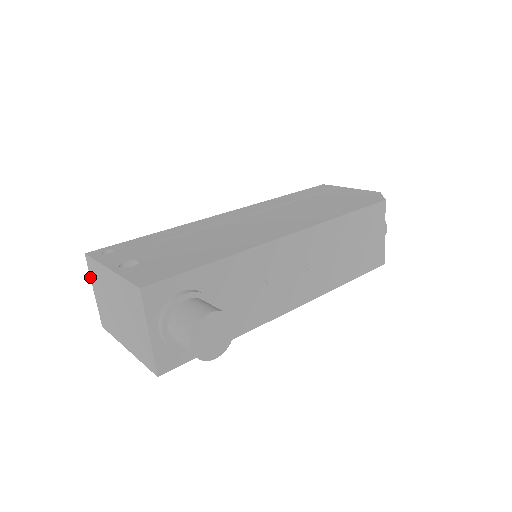
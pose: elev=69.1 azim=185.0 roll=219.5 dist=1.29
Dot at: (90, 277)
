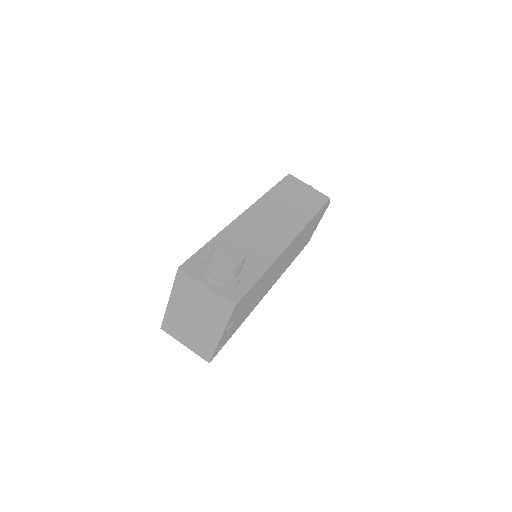
Dot at: occluded
